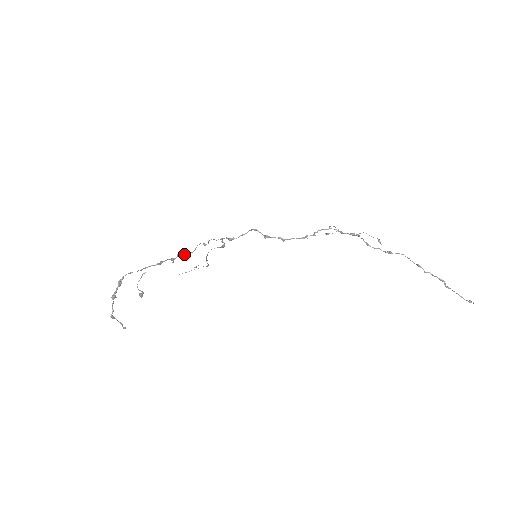
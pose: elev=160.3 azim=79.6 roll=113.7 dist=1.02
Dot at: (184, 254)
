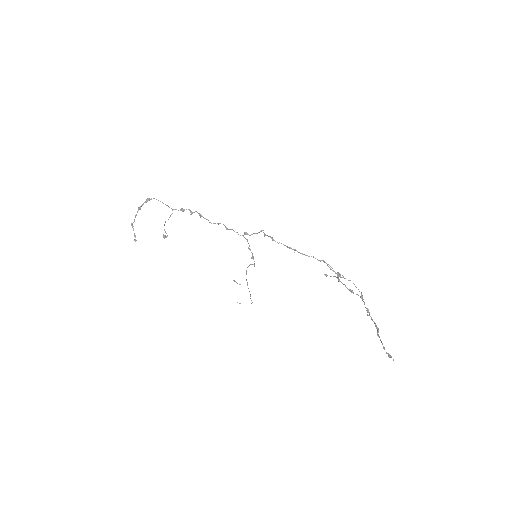
Dot at: occluded
